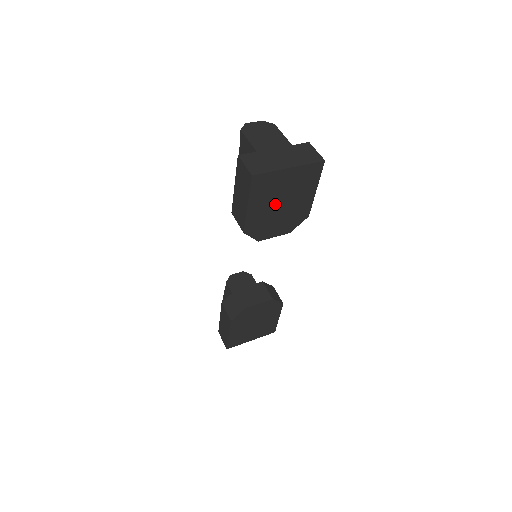
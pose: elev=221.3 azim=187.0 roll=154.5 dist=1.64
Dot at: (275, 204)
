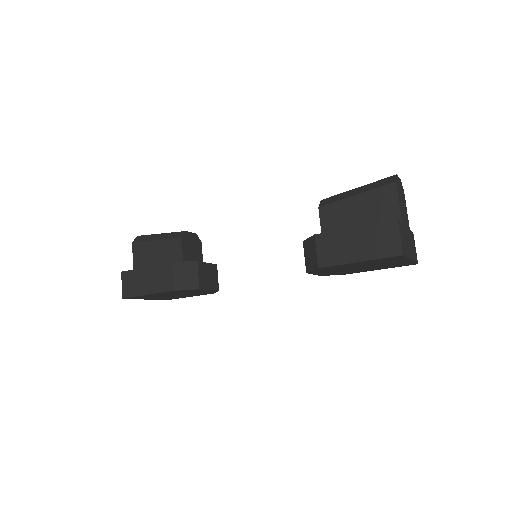
Dot at: (361, 266)
